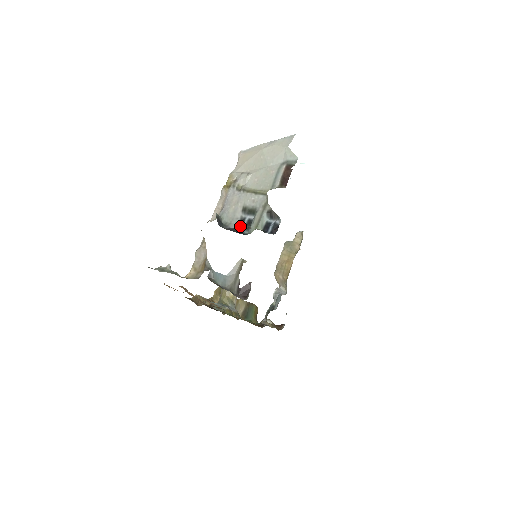
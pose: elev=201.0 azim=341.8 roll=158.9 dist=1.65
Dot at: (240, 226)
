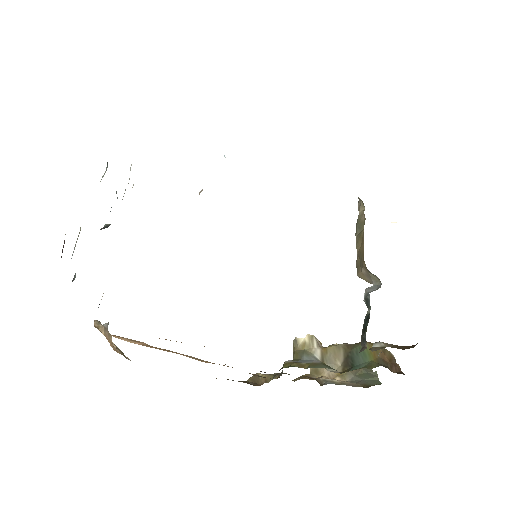
Dot at: occluded
